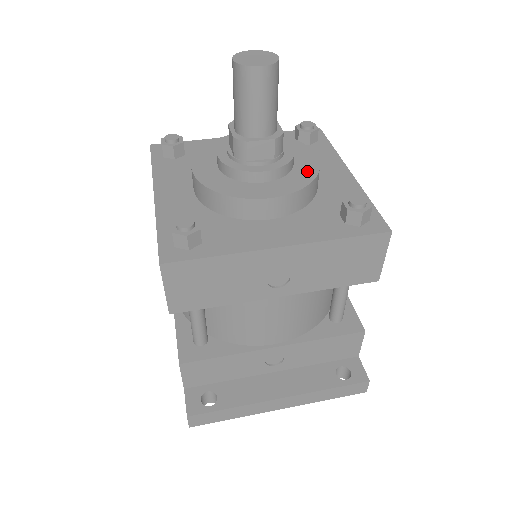
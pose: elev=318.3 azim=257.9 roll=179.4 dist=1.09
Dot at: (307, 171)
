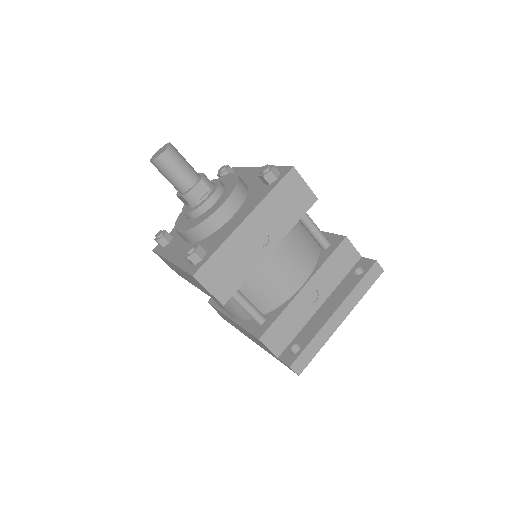
Dot at: (232, 181)
